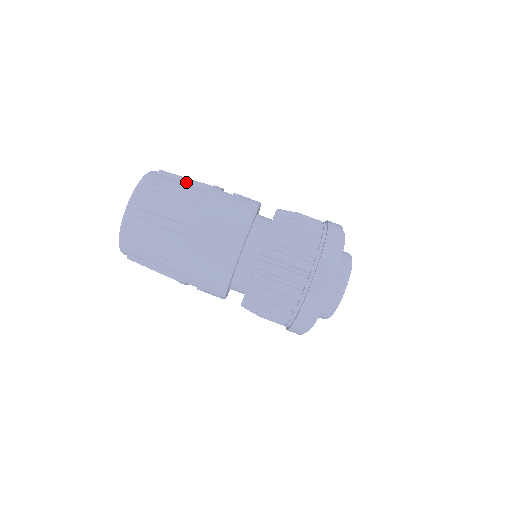
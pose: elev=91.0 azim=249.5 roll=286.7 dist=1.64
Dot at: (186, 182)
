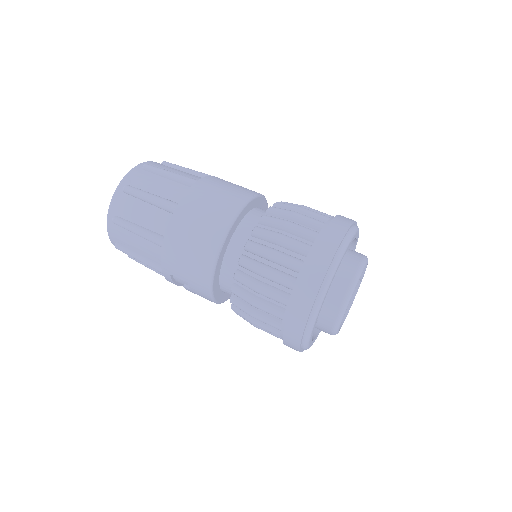
Dot at: (187, 171)
